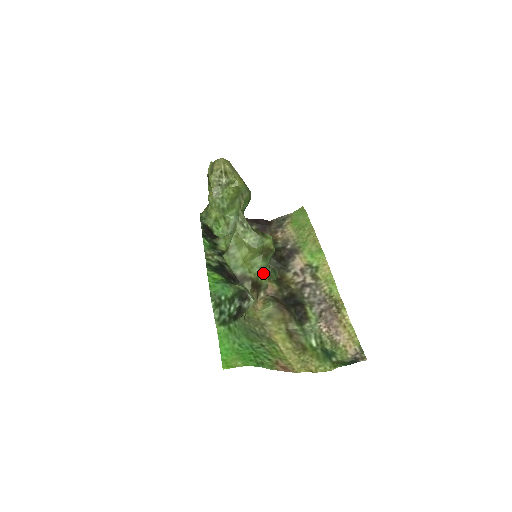
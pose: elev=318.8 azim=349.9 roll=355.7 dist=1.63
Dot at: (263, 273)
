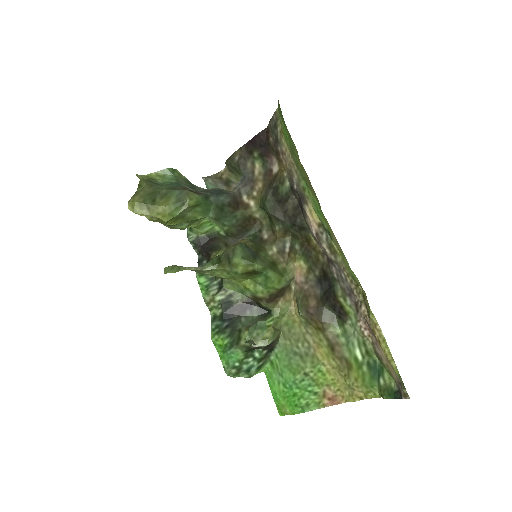
Dot at: (269, 285)
